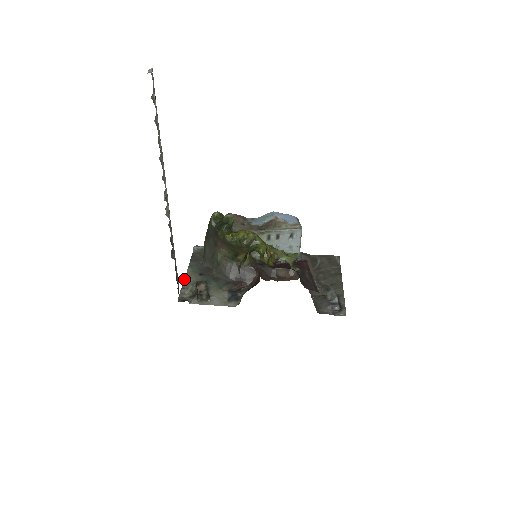
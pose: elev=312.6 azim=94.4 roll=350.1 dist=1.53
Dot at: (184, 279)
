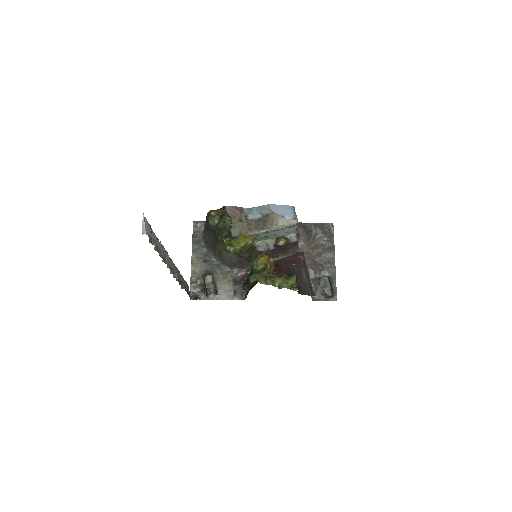
Dot at: (191, 269)
